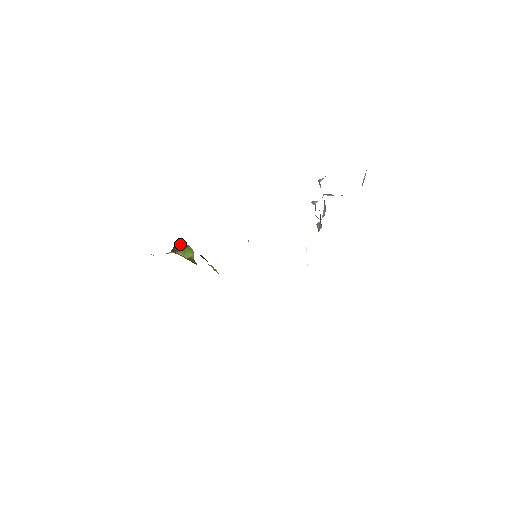
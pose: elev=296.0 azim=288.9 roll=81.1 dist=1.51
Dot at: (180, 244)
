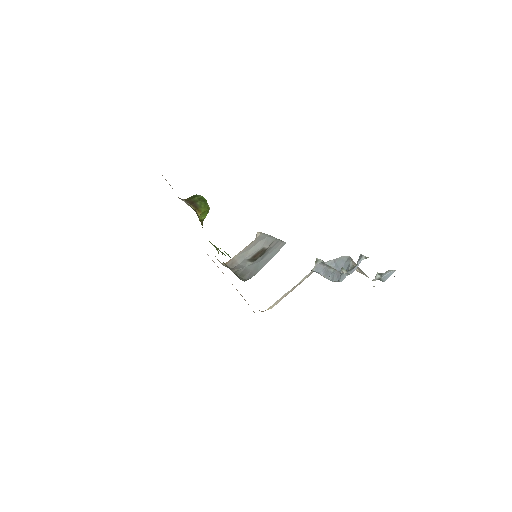
Dot at: (204, 202)
